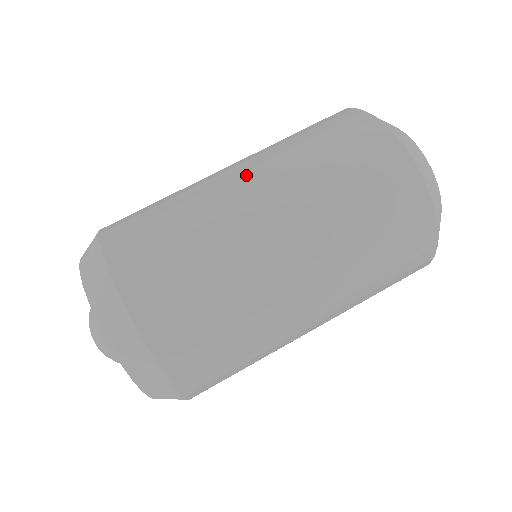
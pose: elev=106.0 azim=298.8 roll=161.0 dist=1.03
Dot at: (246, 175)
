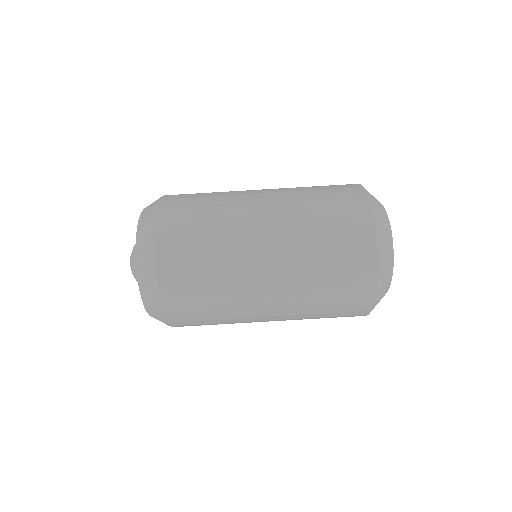
Dot at: (265, 191)
